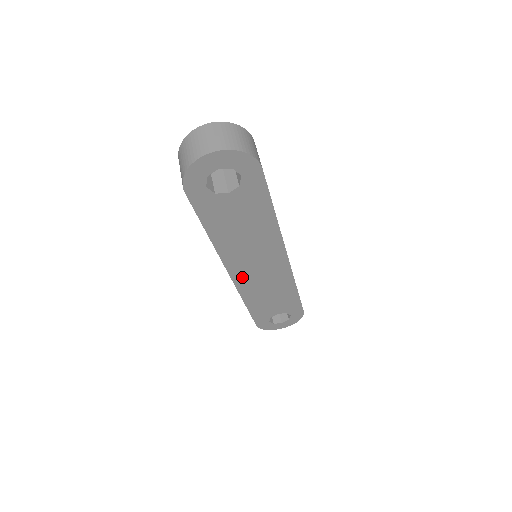
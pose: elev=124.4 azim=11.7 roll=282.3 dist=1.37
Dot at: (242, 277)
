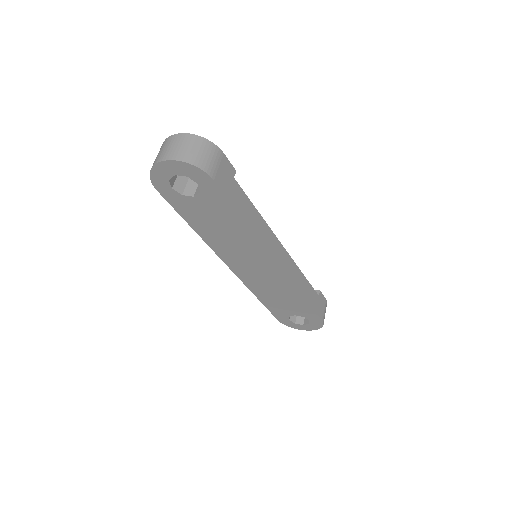
Dot at: (242, 272)
